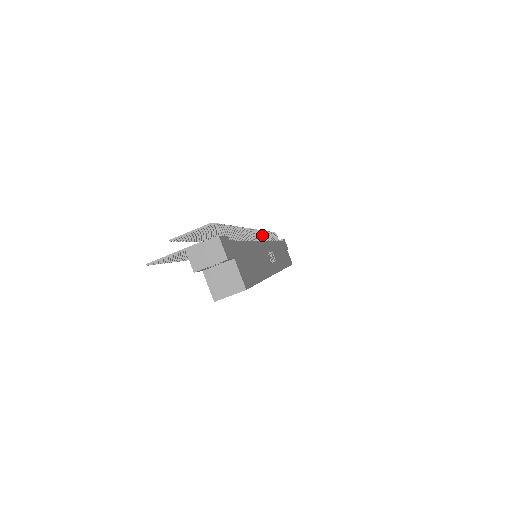
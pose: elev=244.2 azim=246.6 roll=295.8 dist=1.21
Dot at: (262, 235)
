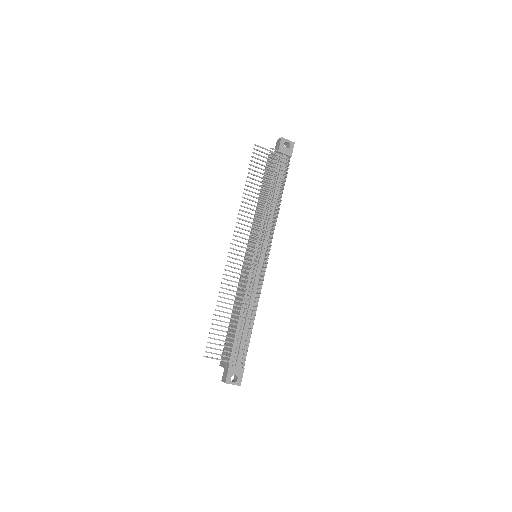
Dot at: (272, 238)
